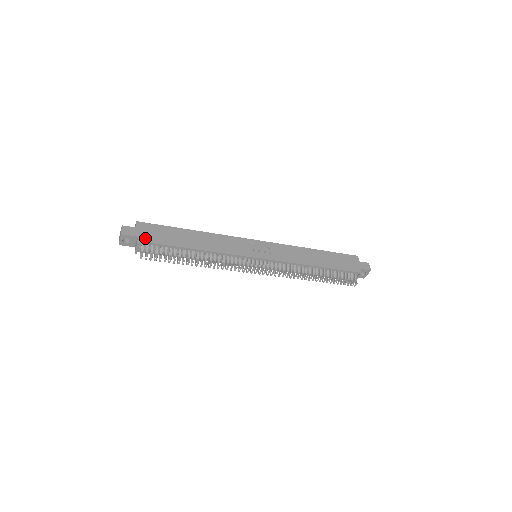
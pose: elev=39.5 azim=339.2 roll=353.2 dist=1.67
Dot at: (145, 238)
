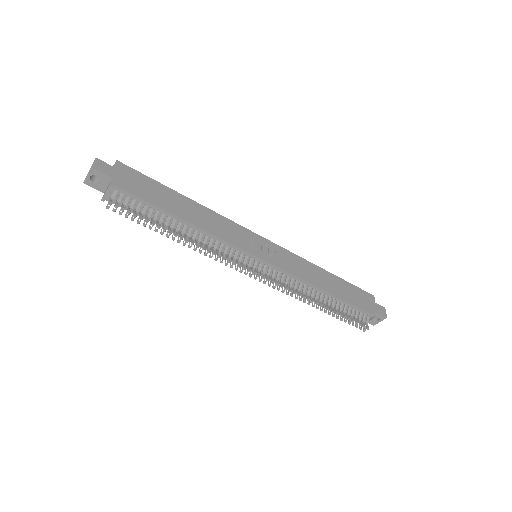
Dot at: (122, 183)
